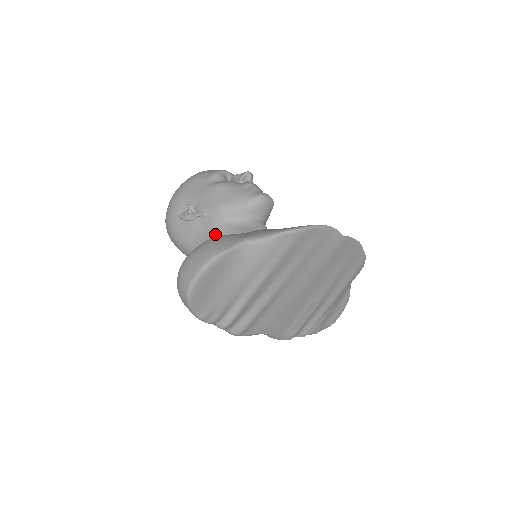
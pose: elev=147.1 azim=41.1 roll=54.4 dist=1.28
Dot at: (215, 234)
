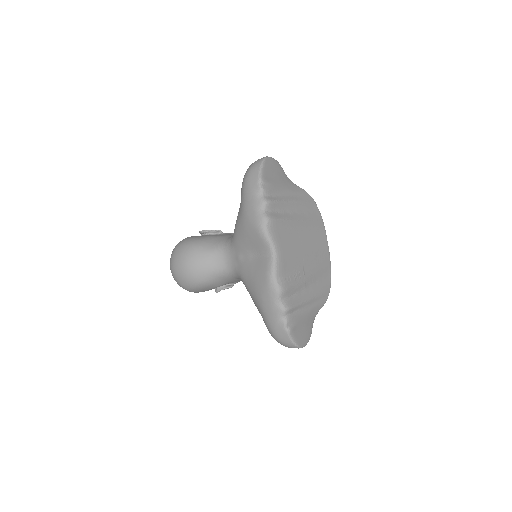
Dot at: (231, 235)
